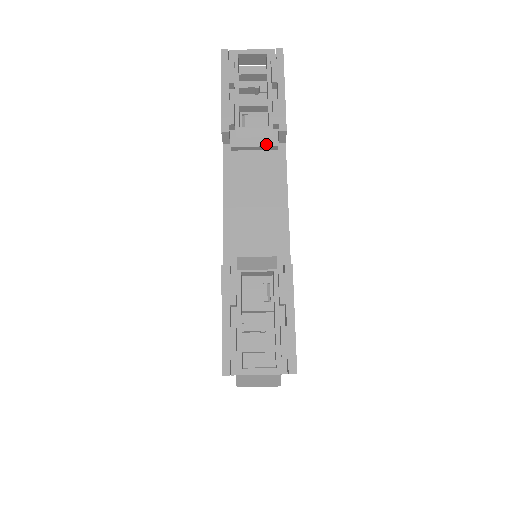
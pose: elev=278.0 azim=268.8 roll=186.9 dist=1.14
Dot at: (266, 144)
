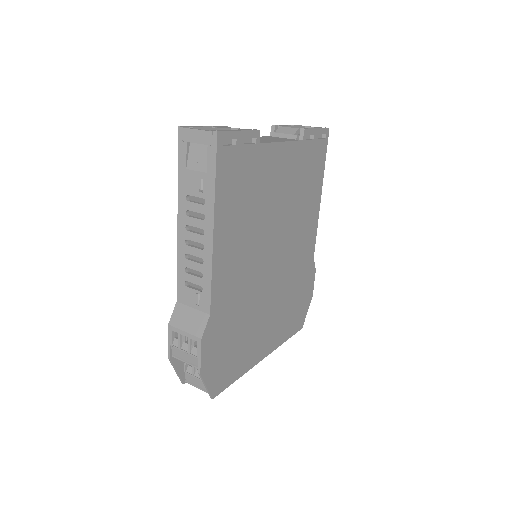
Dot at: (291, 134)
